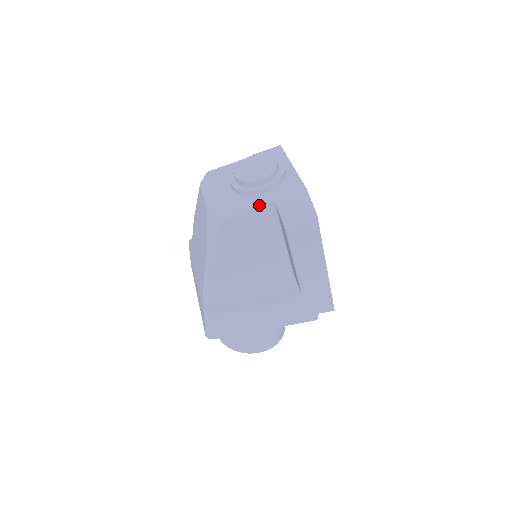
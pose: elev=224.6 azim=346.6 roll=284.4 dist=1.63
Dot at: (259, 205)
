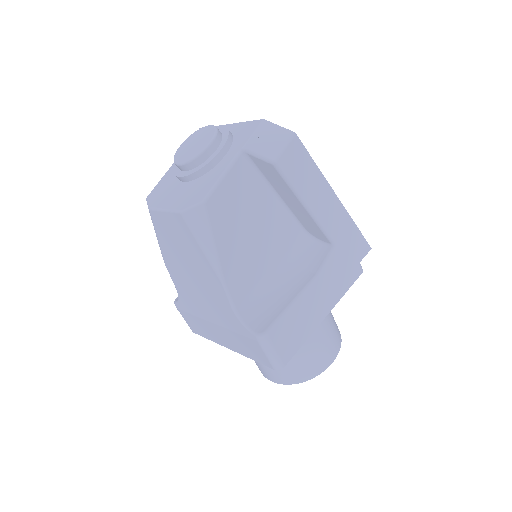
Dot at: (230, 164)
